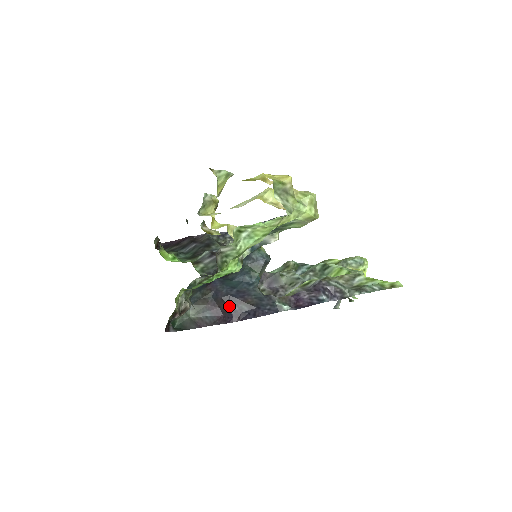
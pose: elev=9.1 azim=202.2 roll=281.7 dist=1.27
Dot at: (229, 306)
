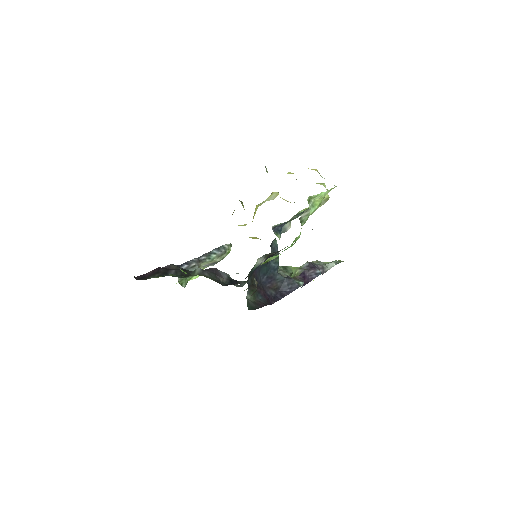
Dot at: occluded
